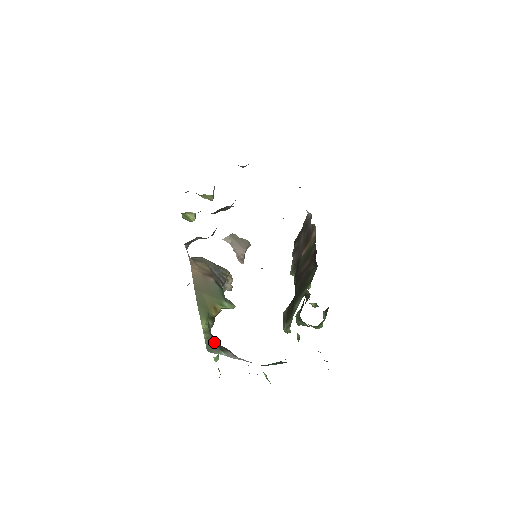
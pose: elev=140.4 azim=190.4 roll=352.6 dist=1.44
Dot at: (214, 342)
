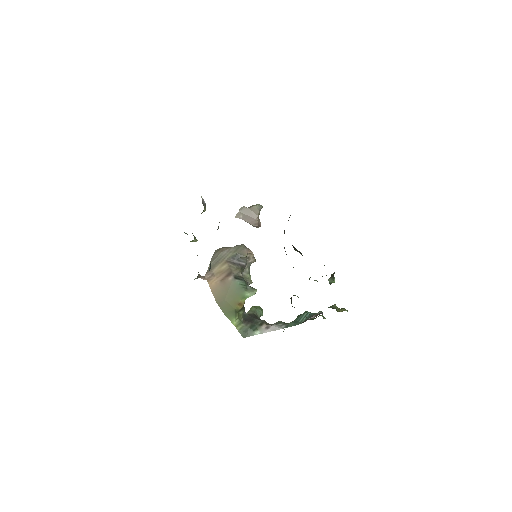
Dot at: (247, 327)
